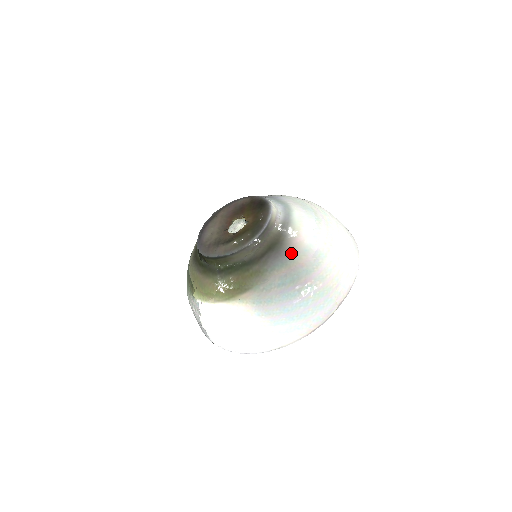
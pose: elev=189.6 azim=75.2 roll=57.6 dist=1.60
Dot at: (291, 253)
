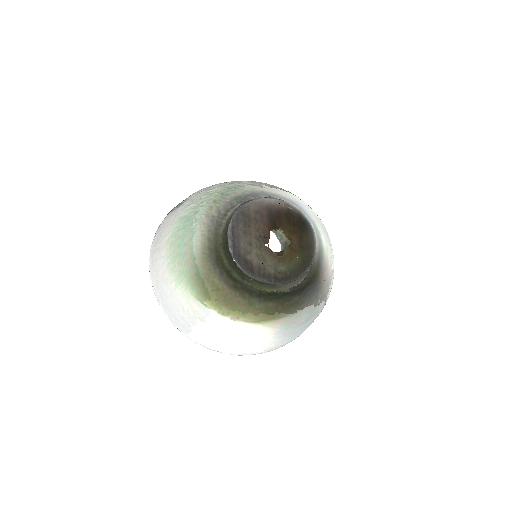
Dot at: (322, 286)
